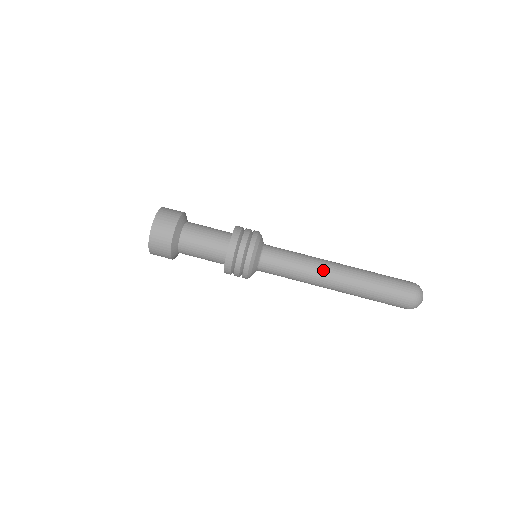
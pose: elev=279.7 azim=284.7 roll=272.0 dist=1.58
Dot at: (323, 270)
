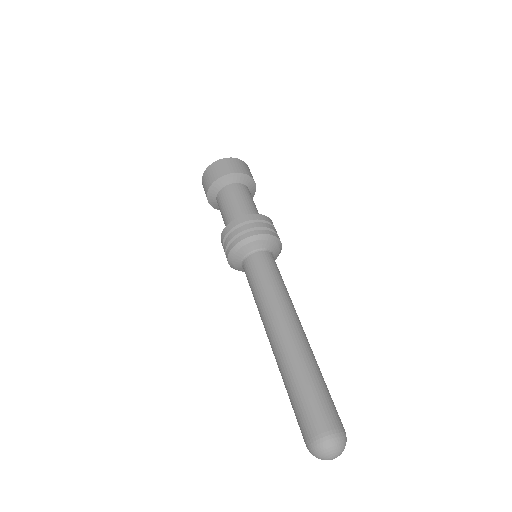
Dot at: (274, 316)
